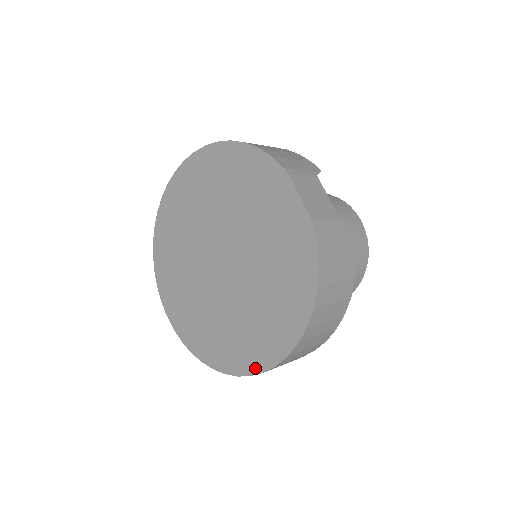
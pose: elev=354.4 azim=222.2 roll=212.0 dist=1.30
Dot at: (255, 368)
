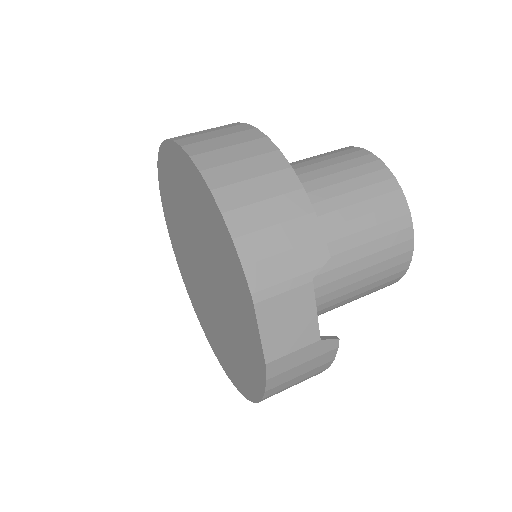
Dot at: (222, 365)
